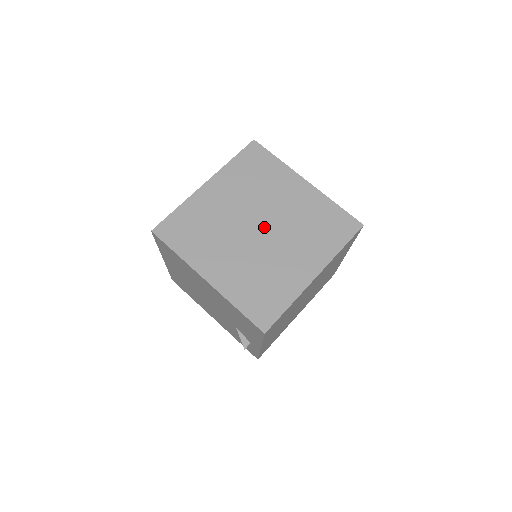
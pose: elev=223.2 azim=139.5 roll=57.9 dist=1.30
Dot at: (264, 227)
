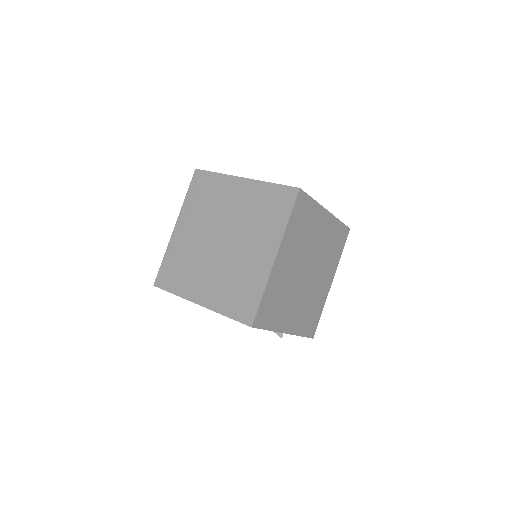
Dot at: (224, 238)
